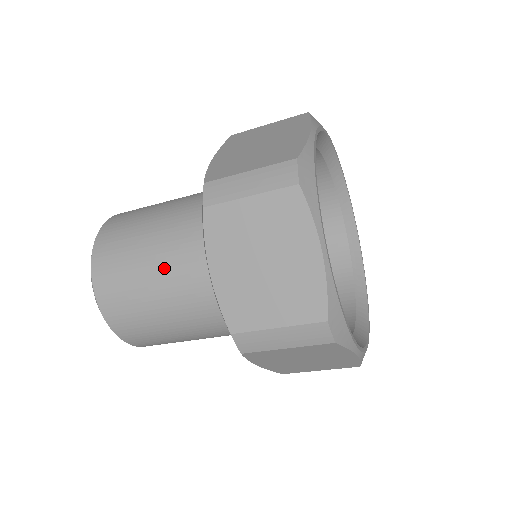
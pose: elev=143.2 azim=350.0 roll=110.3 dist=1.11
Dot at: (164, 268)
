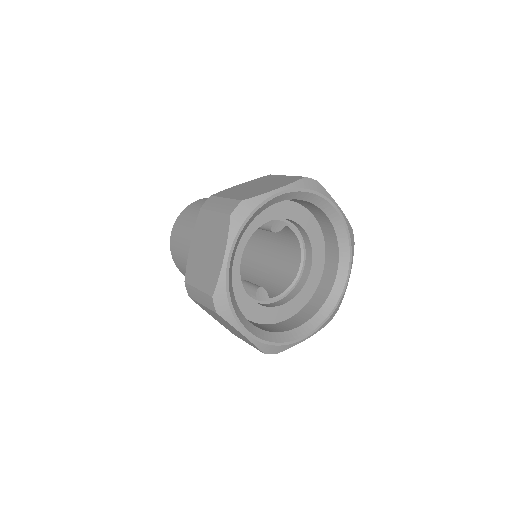
Dot at: occluded
